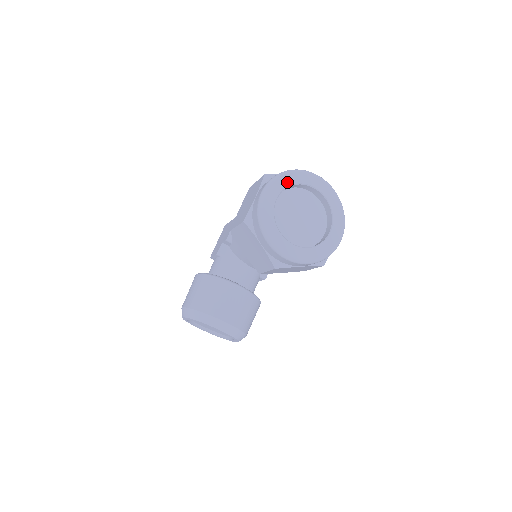
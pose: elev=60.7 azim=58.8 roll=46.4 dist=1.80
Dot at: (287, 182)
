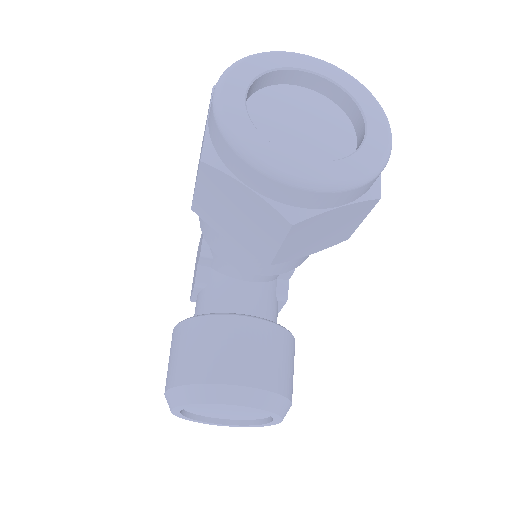
Dot at: (254, 69)
